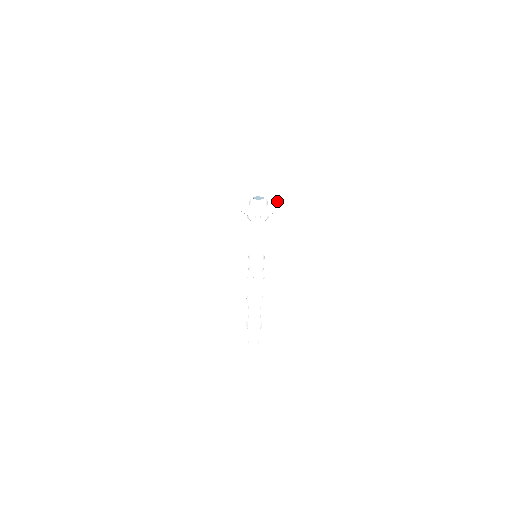
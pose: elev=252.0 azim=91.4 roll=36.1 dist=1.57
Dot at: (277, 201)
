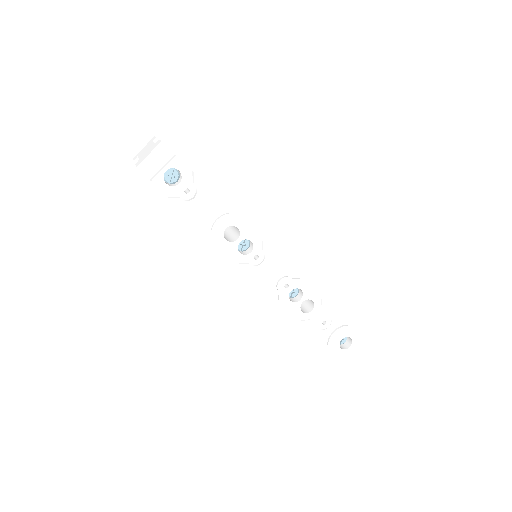
Dot at: (183, 163)
